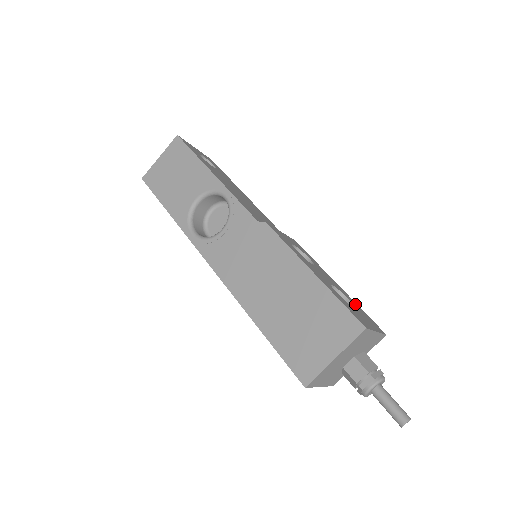
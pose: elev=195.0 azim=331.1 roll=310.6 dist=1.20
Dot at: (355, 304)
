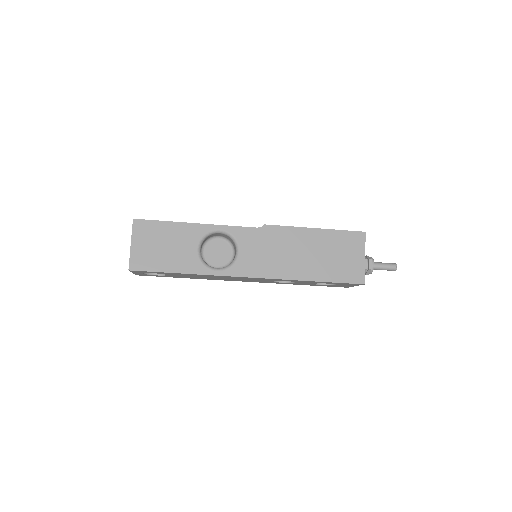
Dot at: occluded
